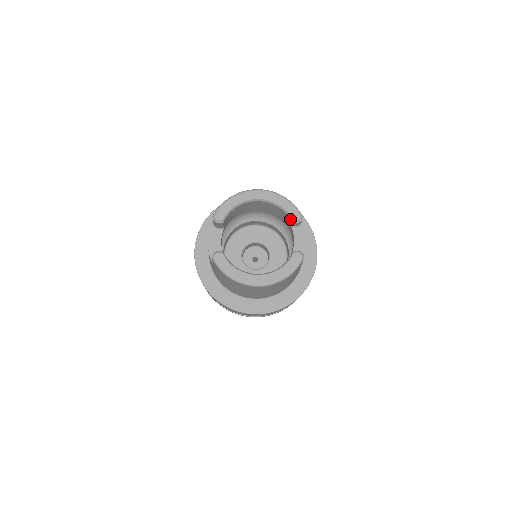
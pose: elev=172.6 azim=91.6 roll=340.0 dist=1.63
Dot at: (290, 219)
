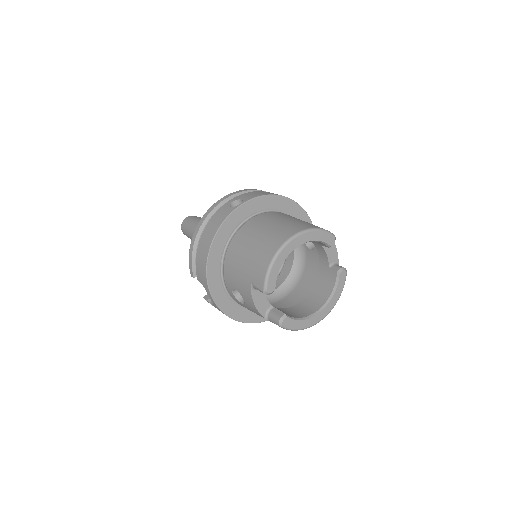
Dot at: (327, 246)
